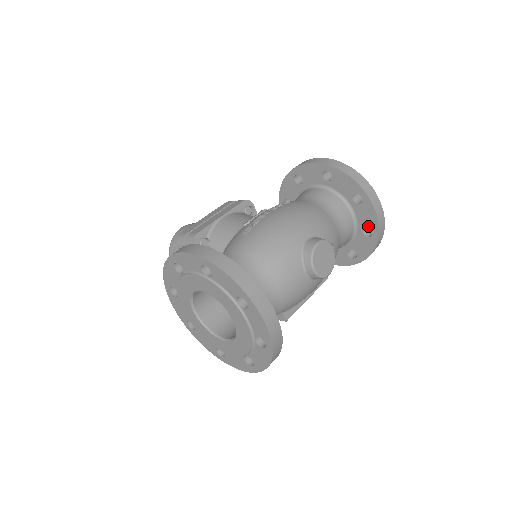
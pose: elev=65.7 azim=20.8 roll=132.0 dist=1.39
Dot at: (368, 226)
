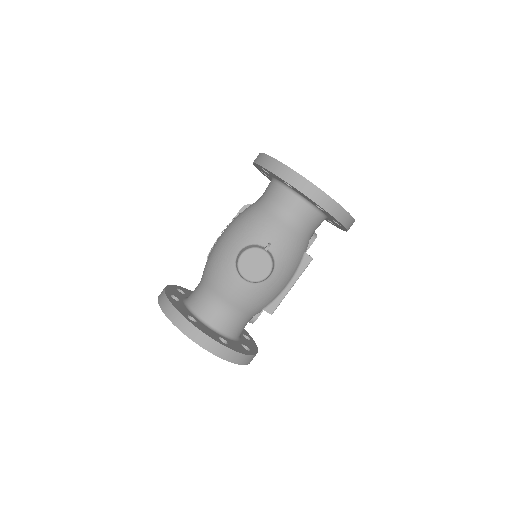
Dot at: (314, 203)
